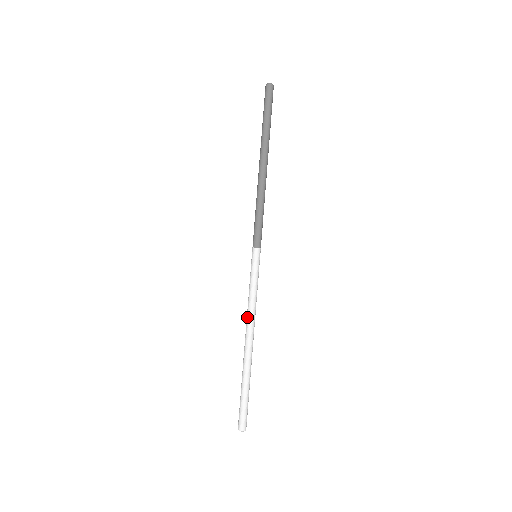
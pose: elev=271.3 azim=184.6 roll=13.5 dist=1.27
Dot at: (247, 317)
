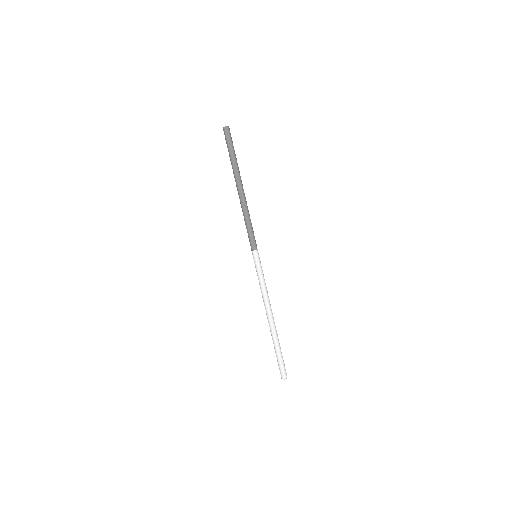
Dot at: (263, 300)
